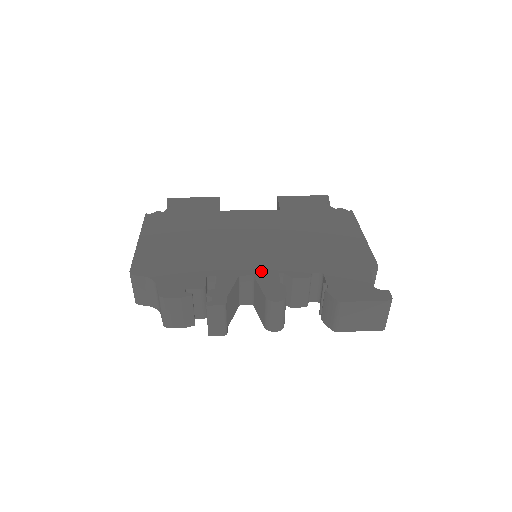
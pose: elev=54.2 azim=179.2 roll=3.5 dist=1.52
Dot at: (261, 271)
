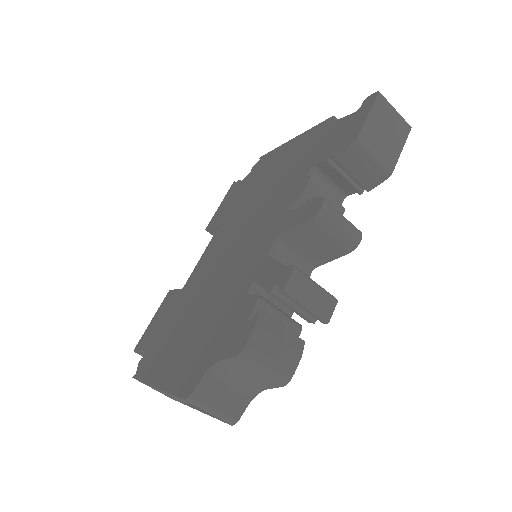
Dot at: (275, 231)
